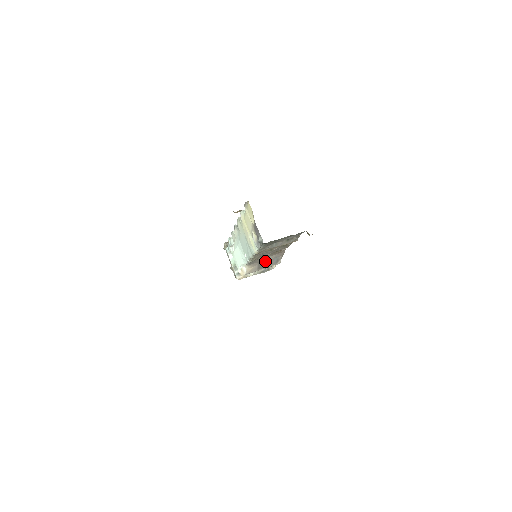
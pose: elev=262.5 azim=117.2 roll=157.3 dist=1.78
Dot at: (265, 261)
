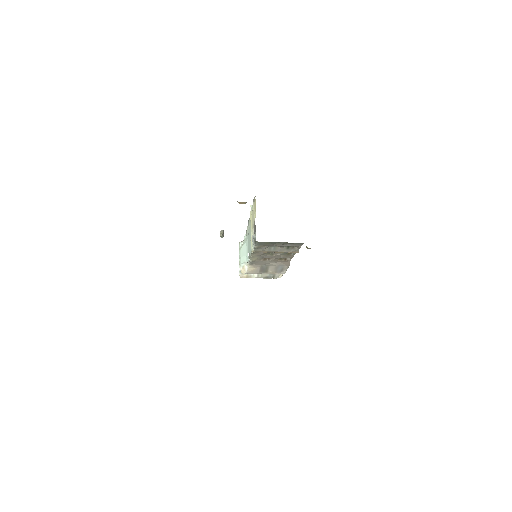
Dot at: (269, 266)
